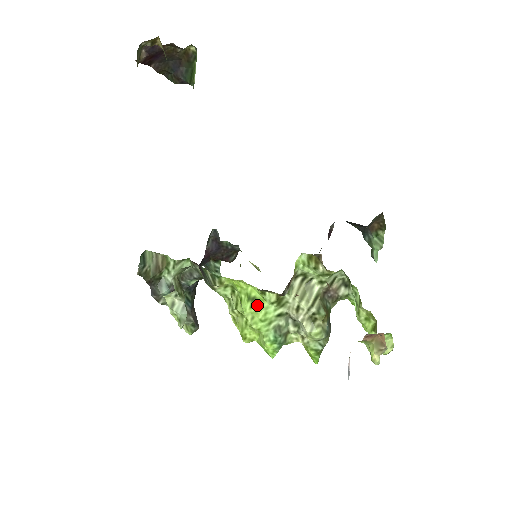
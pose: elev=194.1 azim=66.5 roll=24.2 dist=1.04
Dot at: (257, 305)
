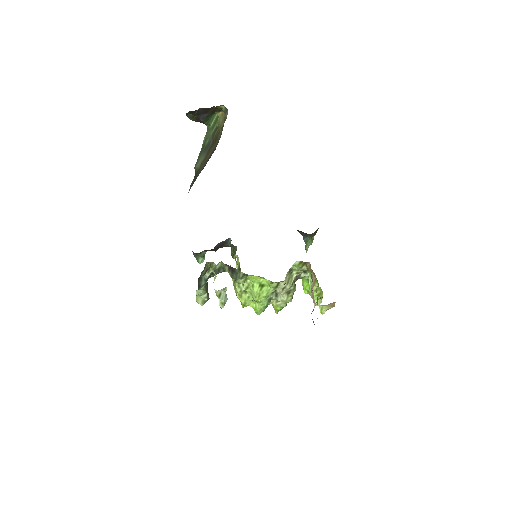
Dot at: (264, 289)
